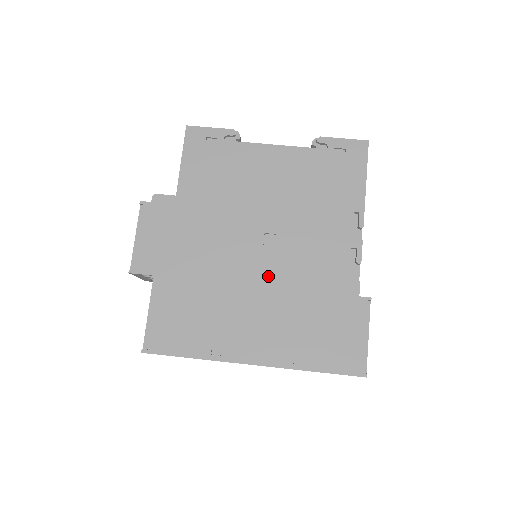
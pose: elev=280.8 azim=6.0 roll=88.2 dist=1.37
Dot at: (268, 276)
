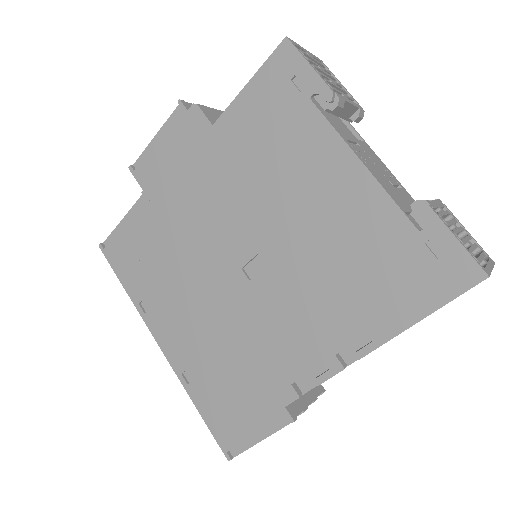
Dot at: (226, 296)
